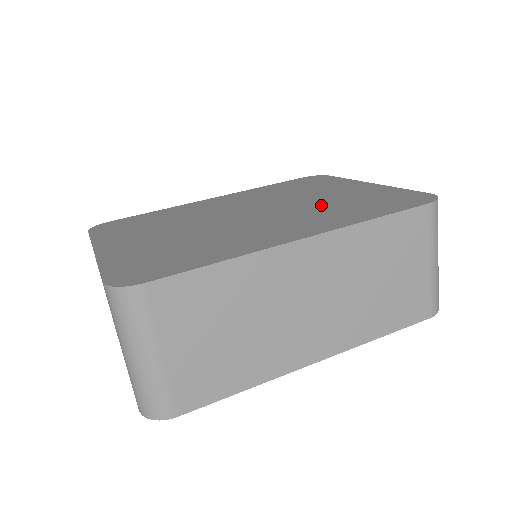
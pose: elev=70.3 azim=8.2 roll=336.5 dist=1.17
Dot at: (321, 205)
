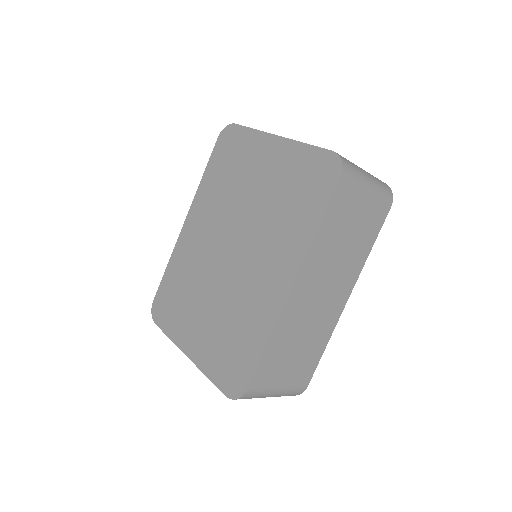
Dot at: (269, 213)
